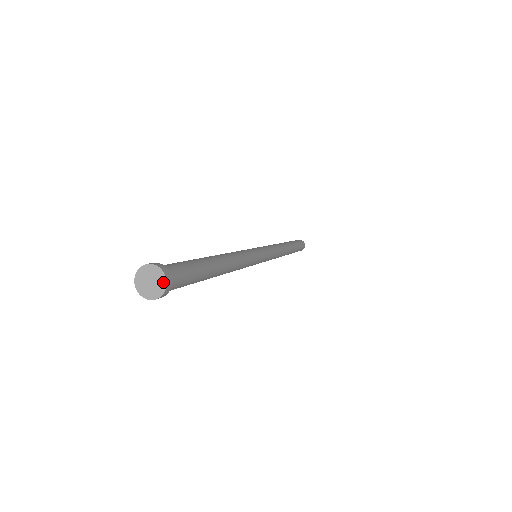
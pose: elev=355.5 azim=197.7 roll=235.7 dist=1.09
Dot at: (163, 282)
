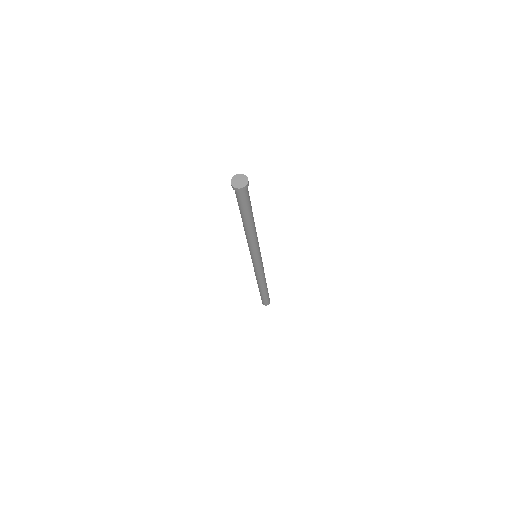
Dot at: (244, 185)
